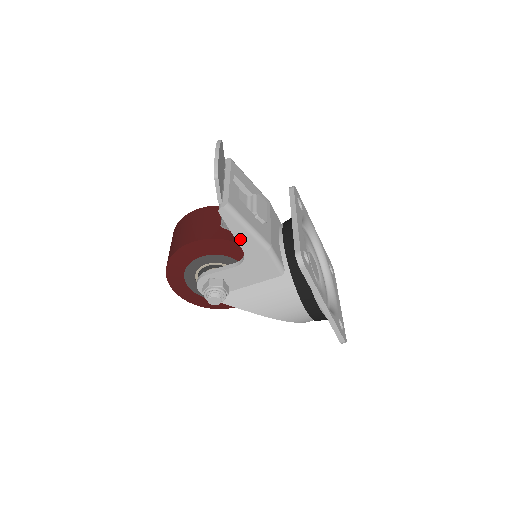
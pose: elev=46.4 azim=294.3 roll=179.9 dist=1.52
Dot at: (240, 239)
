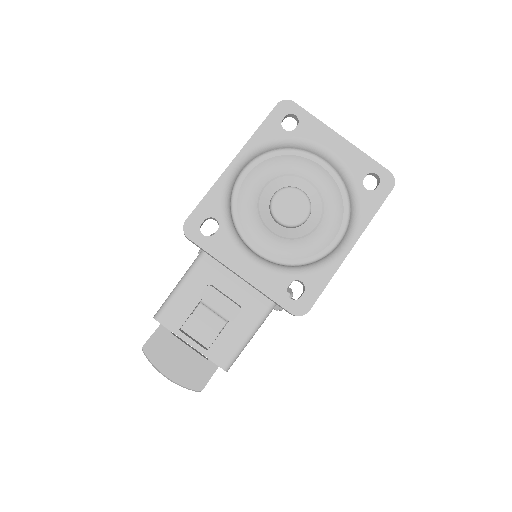
Dot at: occluded
